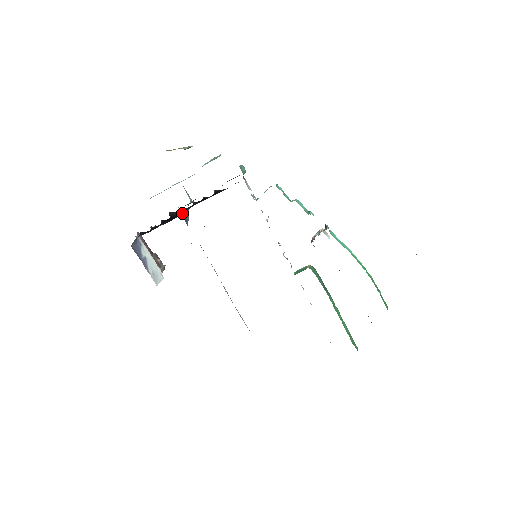
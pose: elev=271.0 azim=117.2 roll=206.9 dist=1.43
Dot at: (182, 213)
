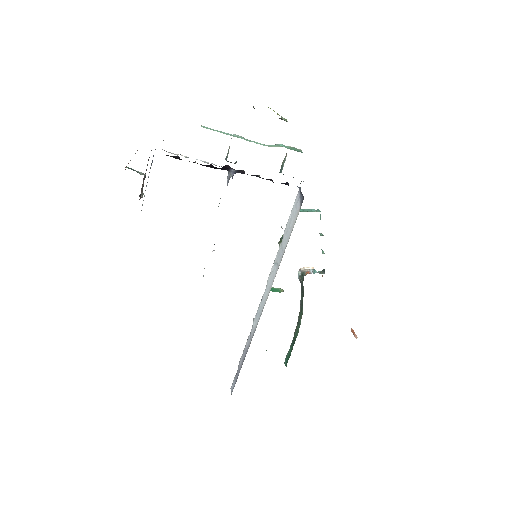
Dot at: (233, 172)
